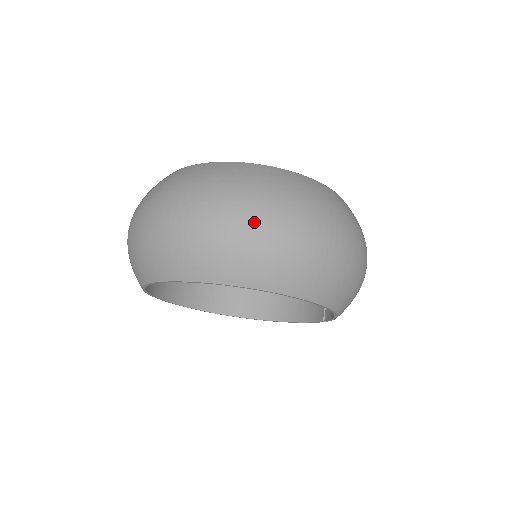
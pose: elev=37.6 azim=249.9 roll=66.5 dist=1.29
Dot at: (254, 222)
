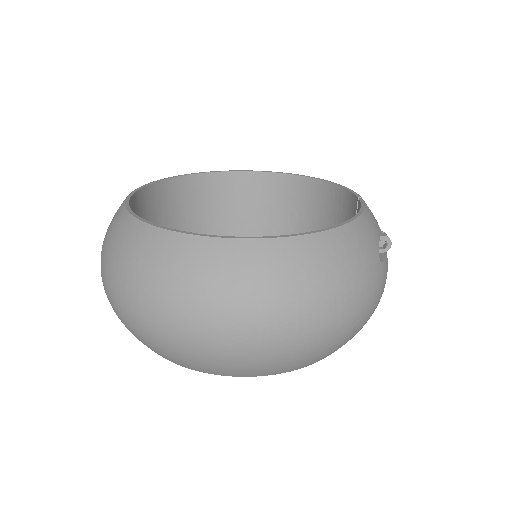
Dot at: (195, 337)
